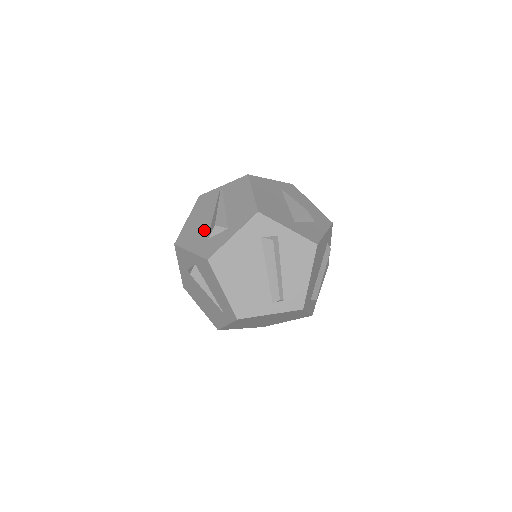
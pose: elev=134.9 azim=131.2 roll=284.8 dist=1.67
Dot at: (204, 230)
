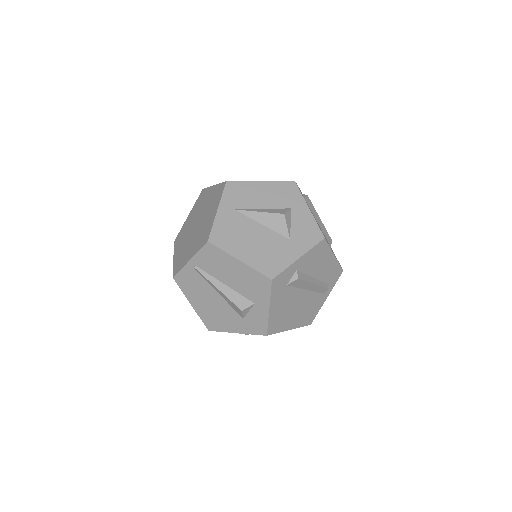
Dot at: (227, 311)
